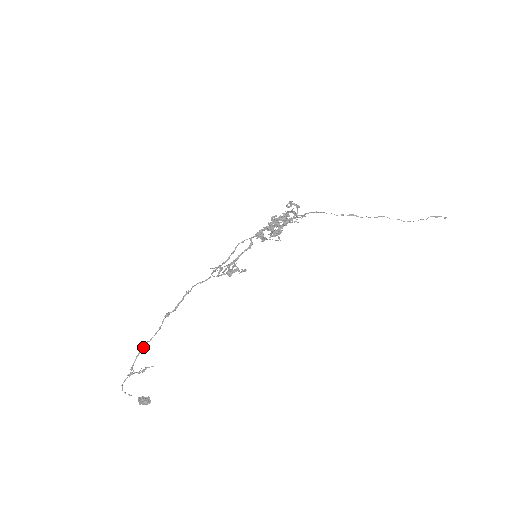
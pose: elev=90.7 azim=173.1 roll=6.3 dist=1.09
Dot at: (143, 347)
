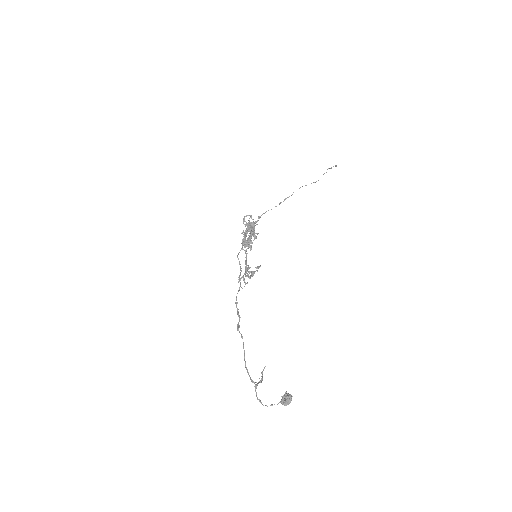
Dot at: (245, 362)
